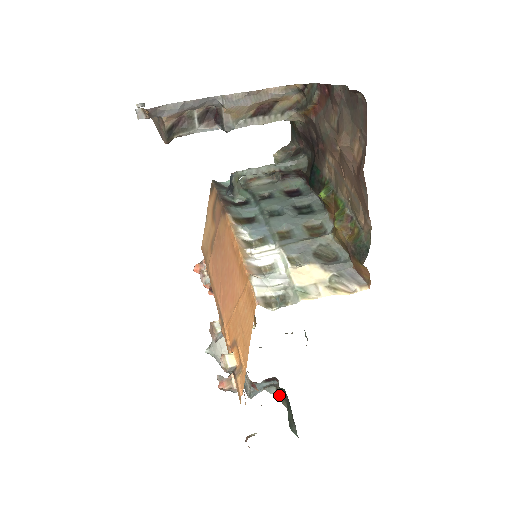
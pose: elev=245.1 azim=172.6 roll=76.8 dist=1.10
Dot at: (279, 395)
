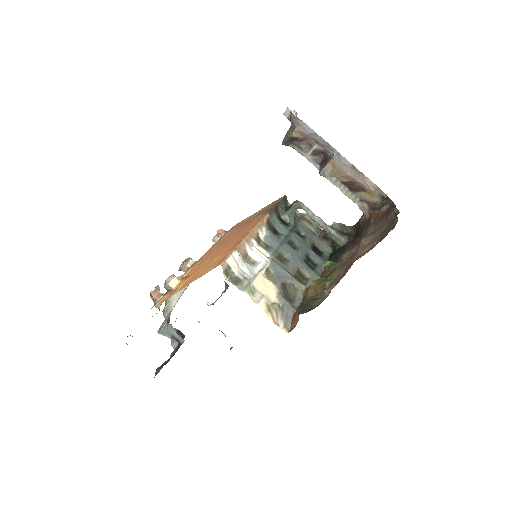
Dot at: (174, 350)
